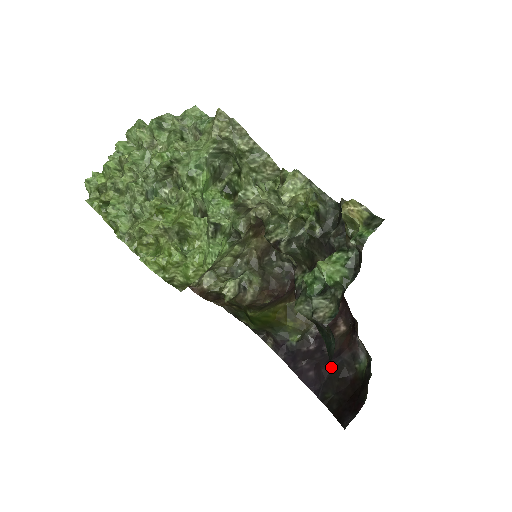
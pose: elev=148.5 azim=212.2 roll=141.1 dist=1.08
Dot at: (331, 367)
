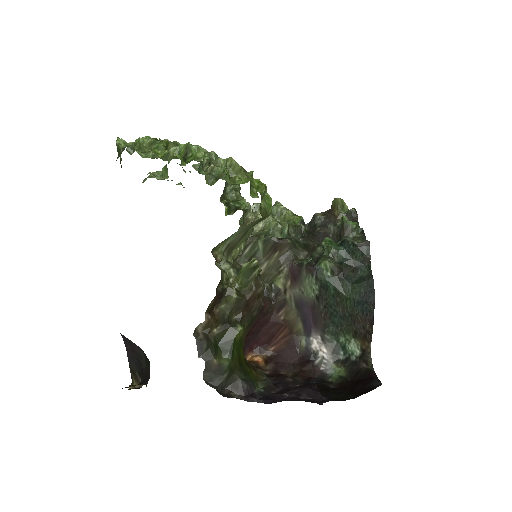
Dot at: (314, 386)
